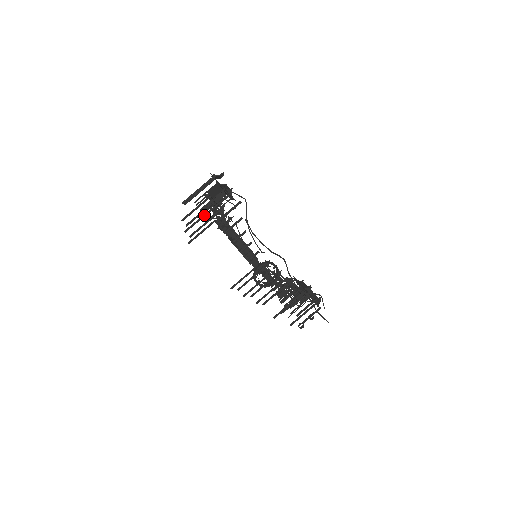
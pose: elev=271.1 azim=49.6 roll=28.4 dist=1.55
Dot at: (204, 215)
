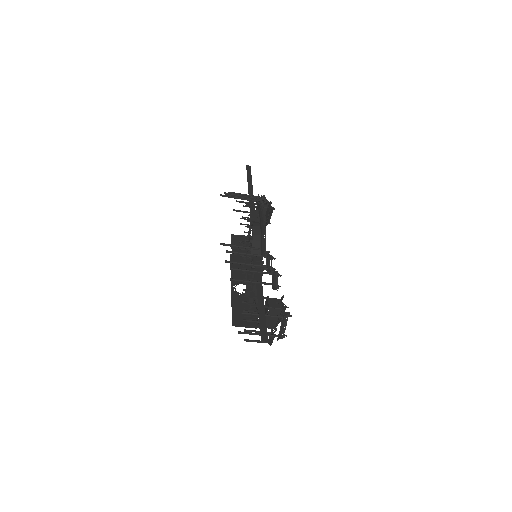
Dot at: occluded
